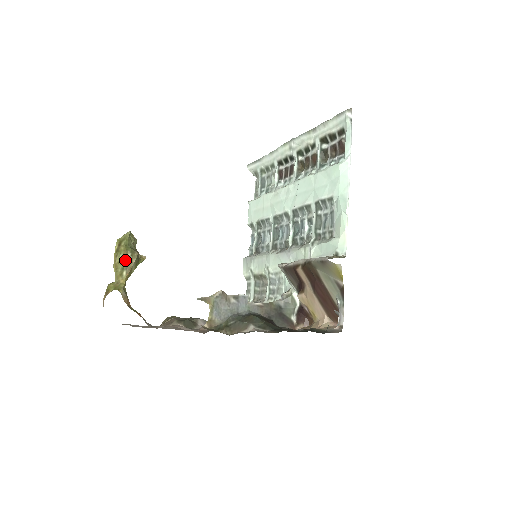
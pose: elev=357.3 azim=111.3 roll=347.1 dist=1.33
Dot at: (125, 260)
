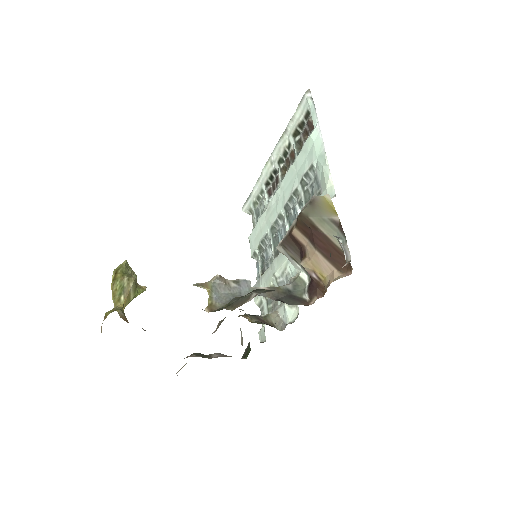
Dot at: (122, 285)
